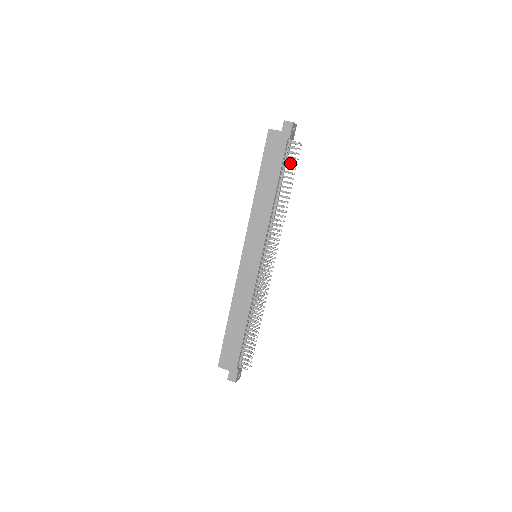
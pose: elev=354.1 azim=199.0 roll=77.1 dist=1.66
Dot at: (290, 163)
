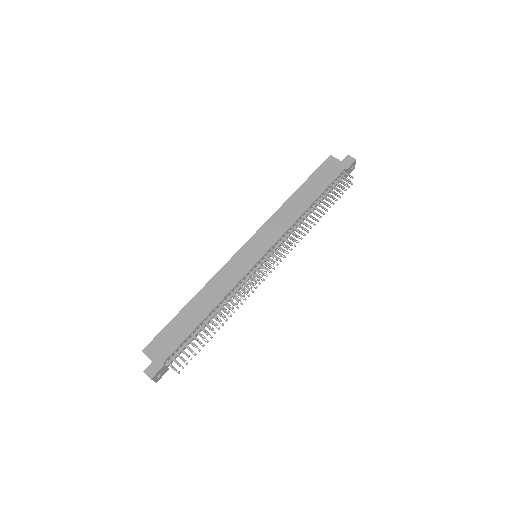
Dot at: (336, 189)
